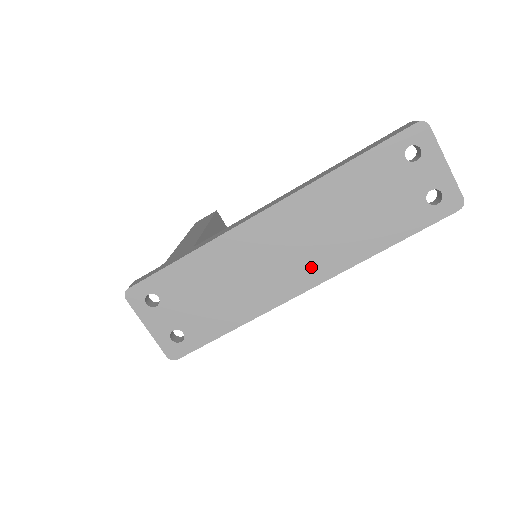
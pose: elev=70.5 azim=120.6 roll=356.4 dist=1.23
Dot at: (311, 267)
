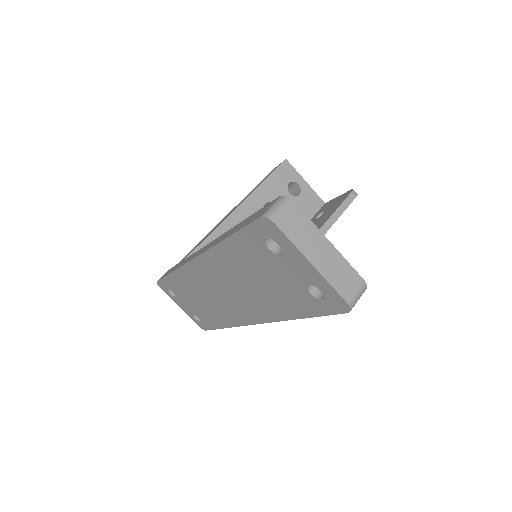
Dot at: (246, 310)
